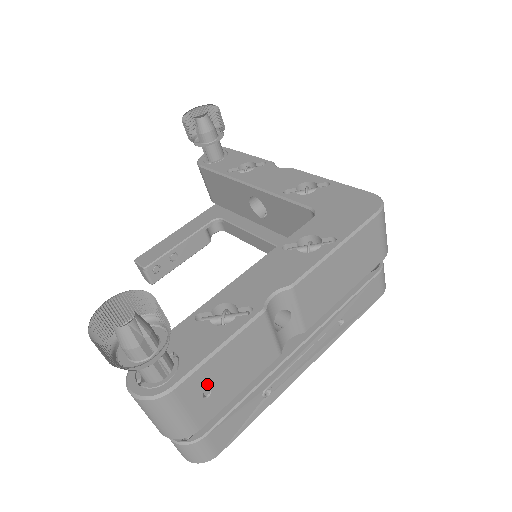
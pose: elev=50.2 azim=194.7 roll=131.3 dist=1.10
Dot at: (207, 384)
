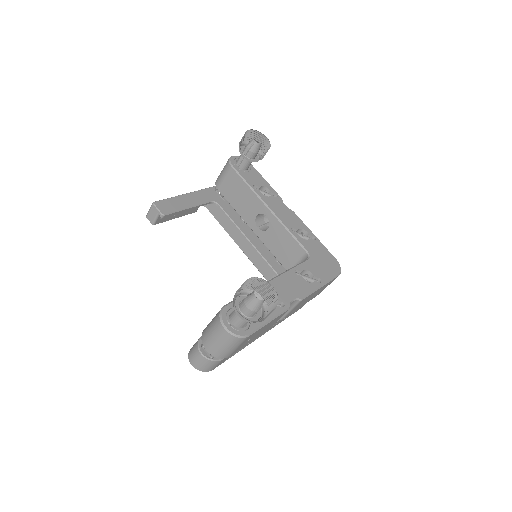
Dot at: (253, 336)
